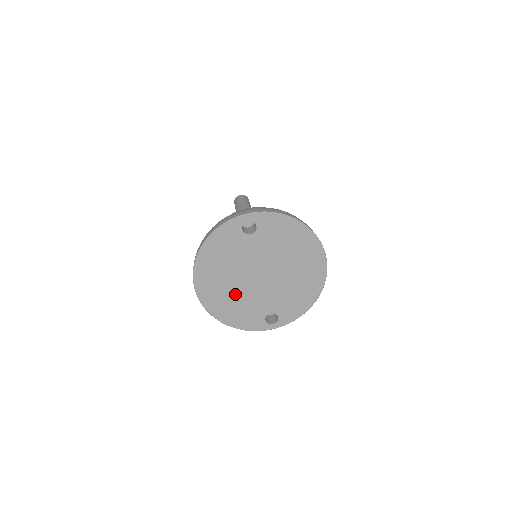
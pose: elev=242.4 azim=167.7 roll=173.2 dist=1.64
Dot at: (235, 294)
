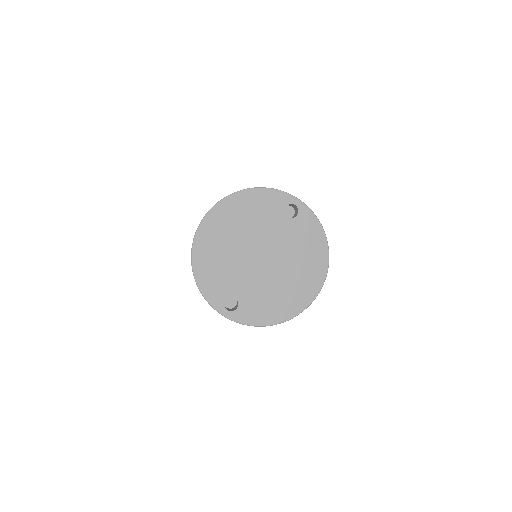
Dot at: (228, 252)
